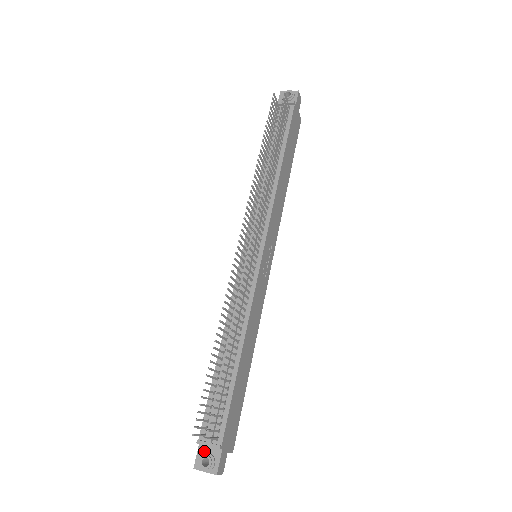
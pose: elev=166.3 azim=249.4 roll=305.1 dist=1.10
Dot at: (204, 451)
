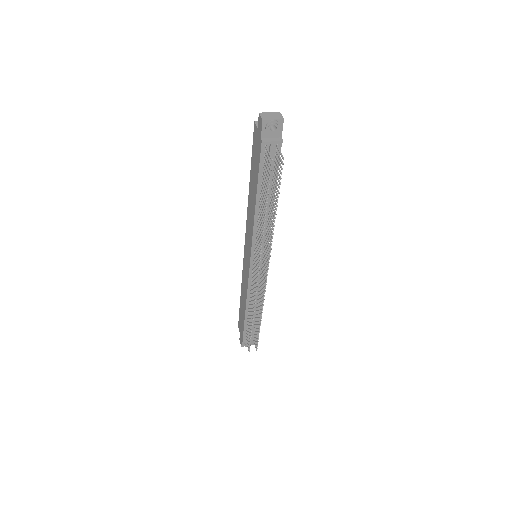
Dot at: occluded
